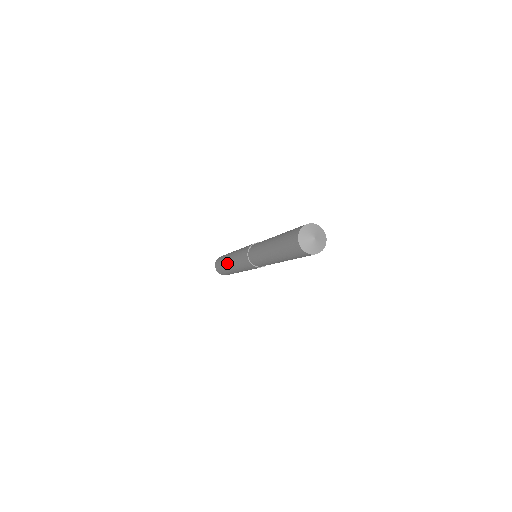
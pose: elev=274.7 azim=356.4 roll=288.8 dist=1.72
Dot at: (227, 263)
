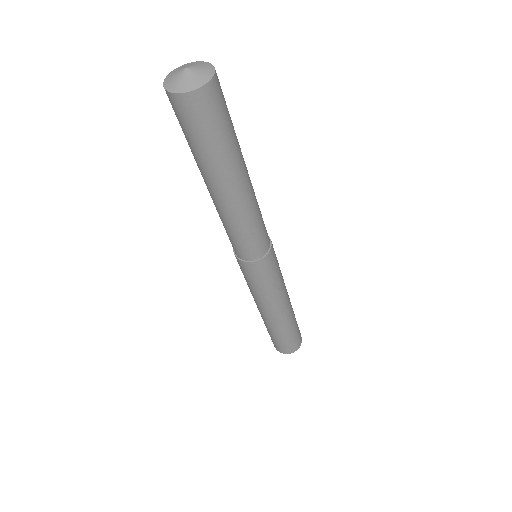
Dot at: occluded
